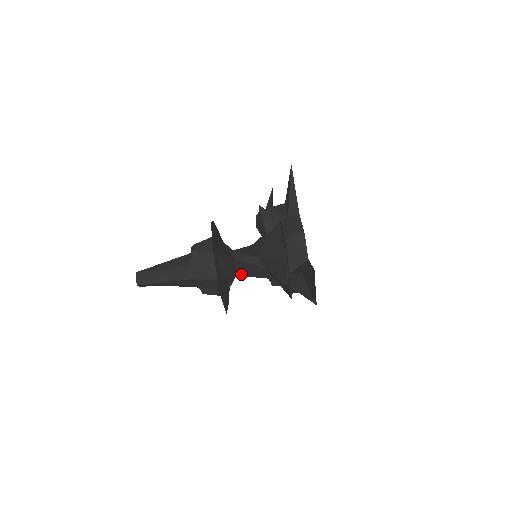
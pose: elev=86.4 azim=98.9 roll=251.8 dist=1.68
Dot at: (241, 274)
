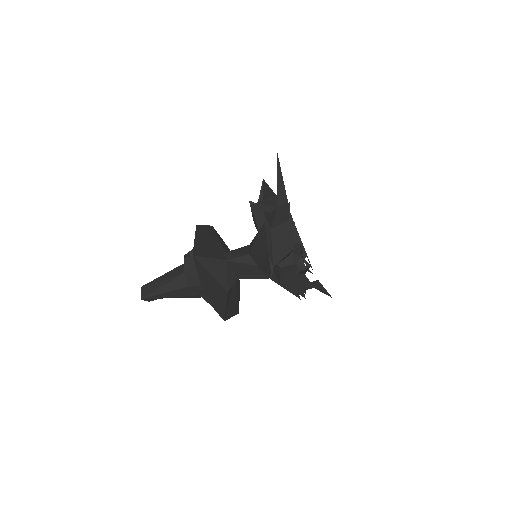
Dot at: (239, 277)
